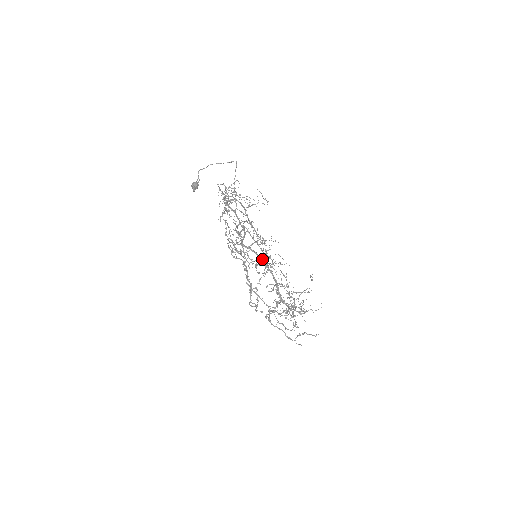
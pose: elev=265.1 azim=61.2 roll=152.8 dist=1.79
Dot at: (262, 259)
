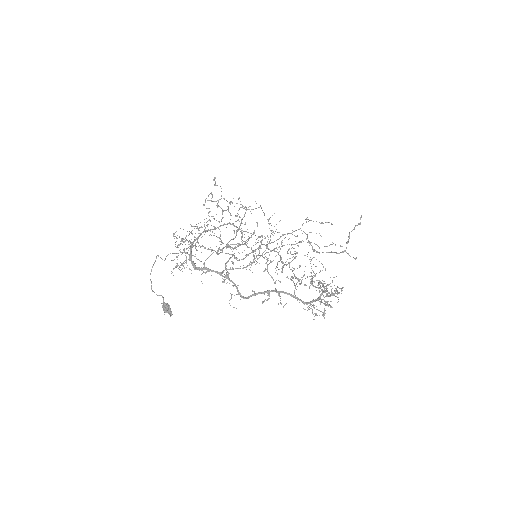
Dot at: occluded
